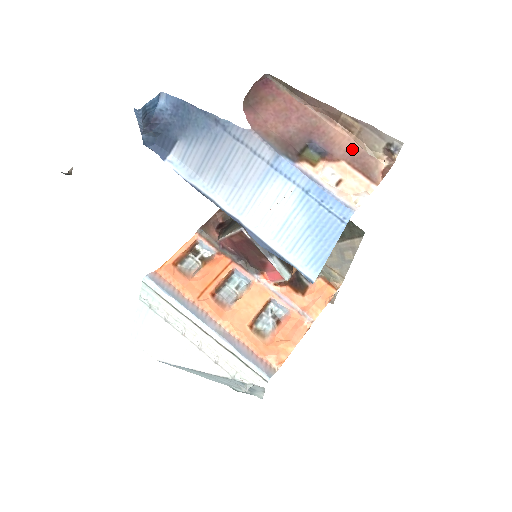
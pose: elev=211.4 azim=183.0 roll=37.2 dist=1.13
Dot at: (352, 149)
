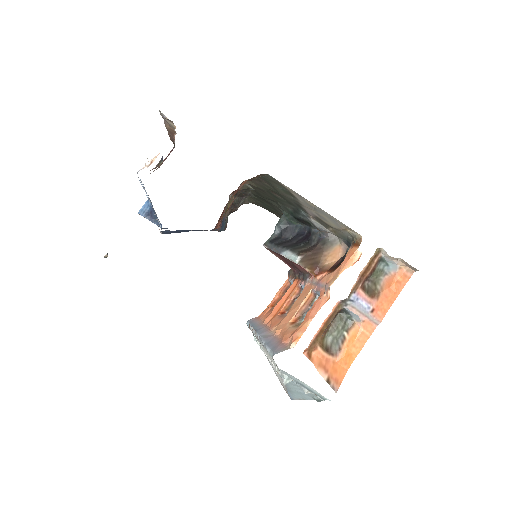
Dot at: occluded
